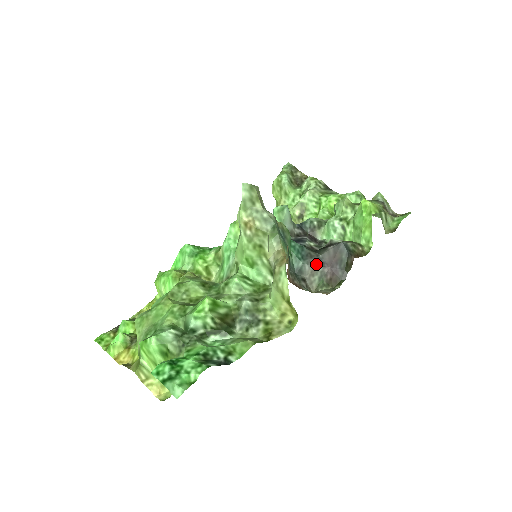
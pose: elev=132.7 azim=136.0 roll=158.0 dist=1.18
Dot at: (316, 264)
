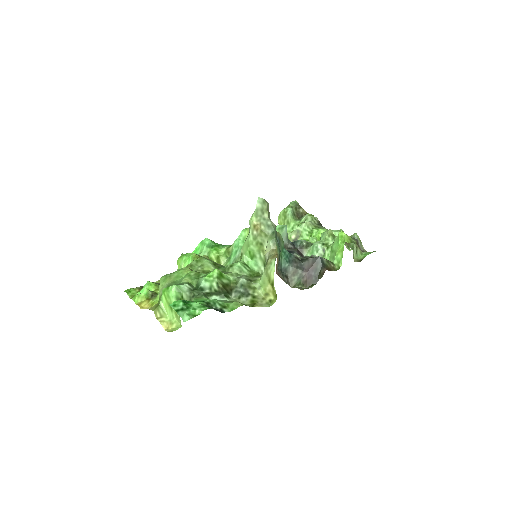
Dot at: (298, 268)
